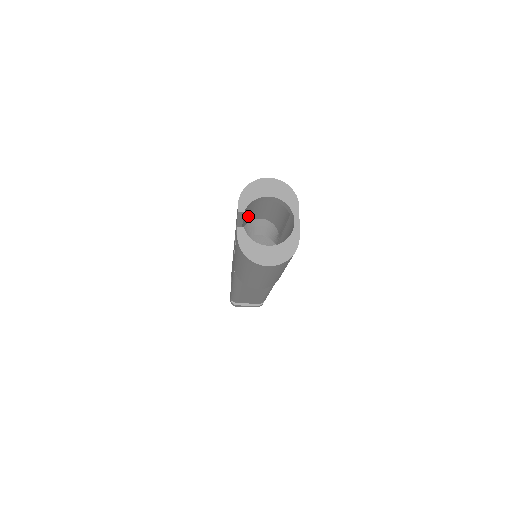
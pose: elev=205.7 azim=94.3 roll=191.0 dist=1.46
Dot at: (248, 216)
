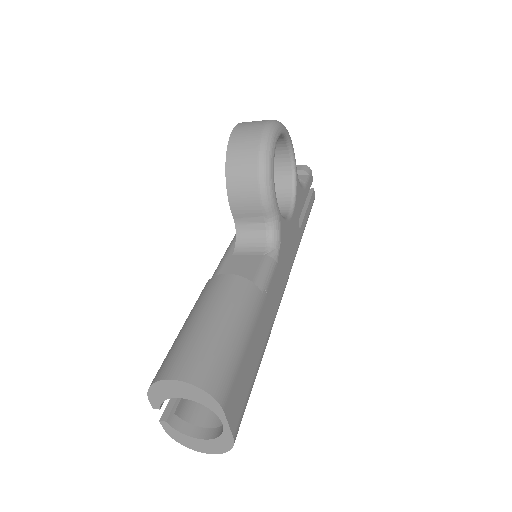
Dot at: occluded
